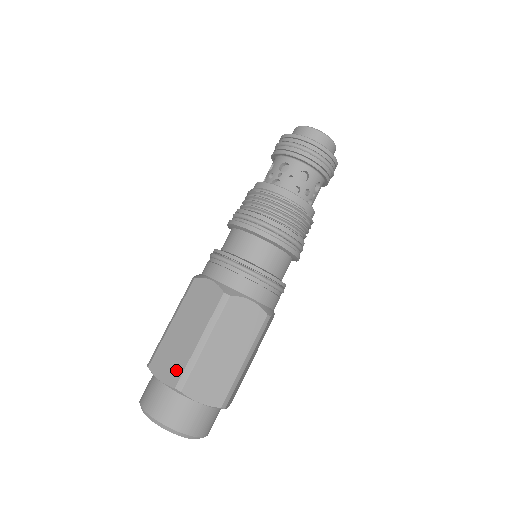
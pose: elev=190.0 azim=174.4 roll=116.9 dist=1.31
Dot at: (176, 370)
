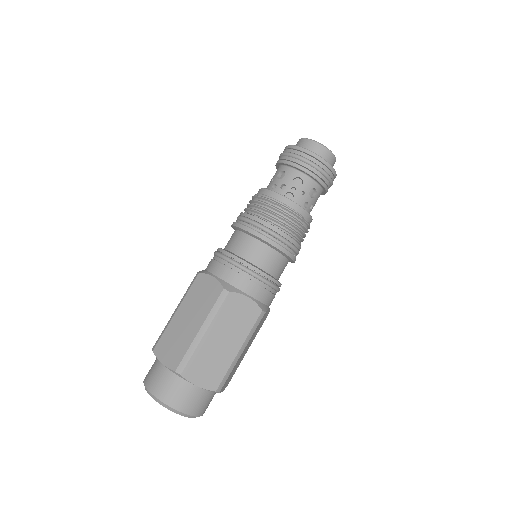
Dot at: occluded
